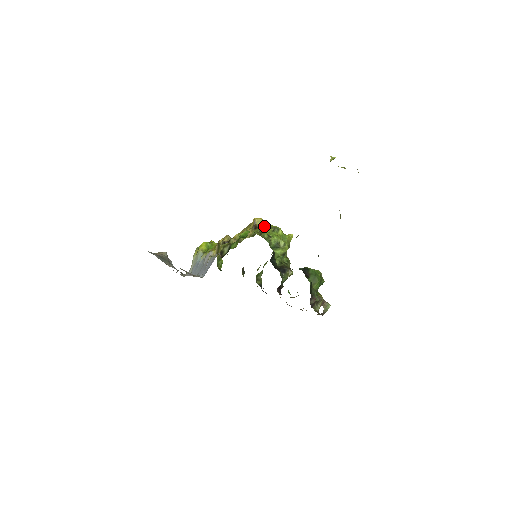
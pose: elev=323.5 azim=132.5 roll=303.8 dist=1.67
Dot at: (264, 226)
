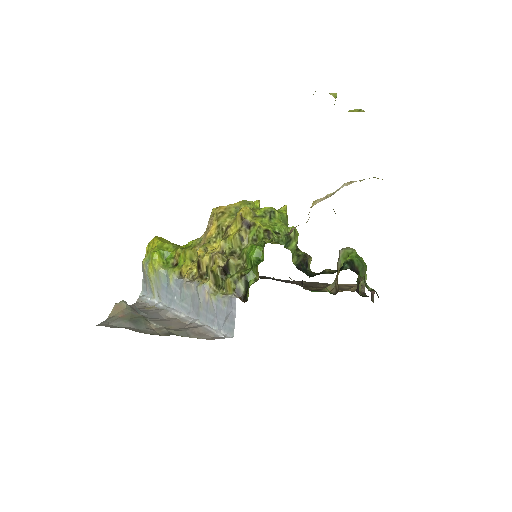
Dot at: (258, 219)
